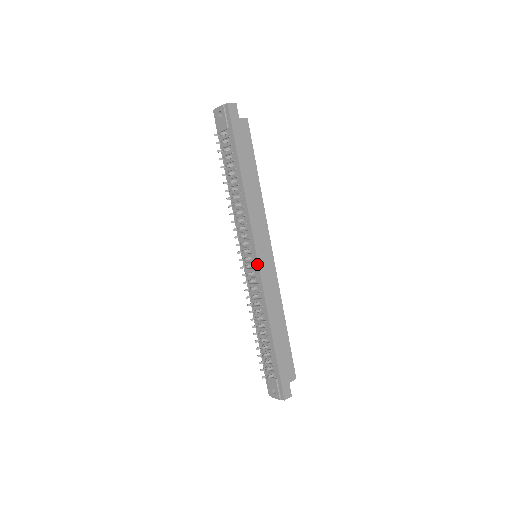
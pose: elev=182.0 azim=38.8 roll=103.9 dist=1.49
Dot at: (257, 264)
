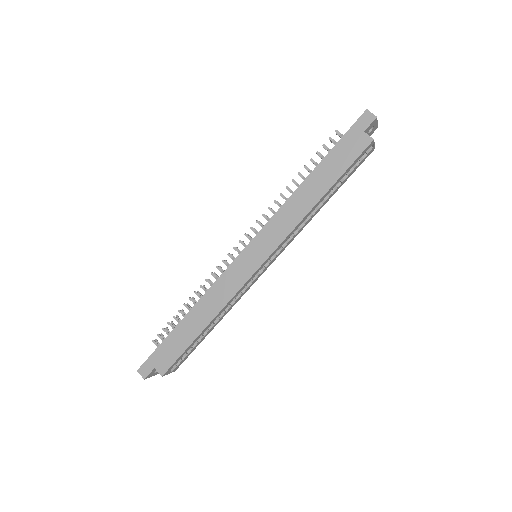
Dot at: (240, 254)
